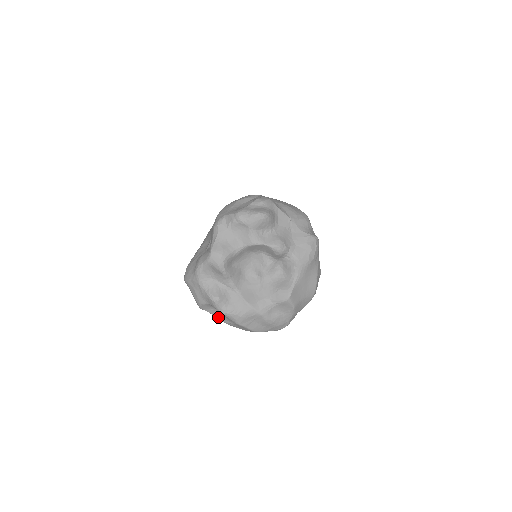
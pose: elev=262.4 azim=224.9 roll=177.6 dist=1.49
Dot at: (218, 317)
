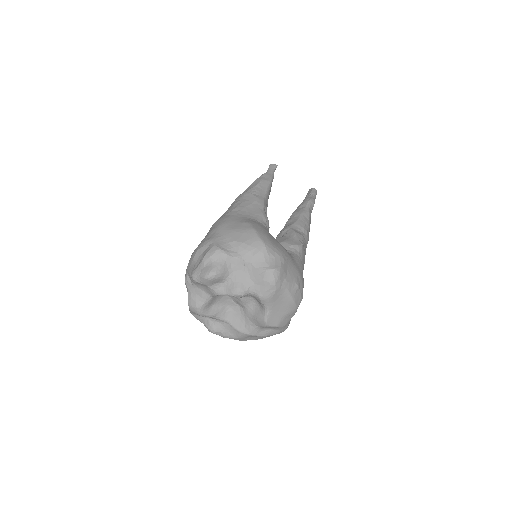
Dot at: occluded
